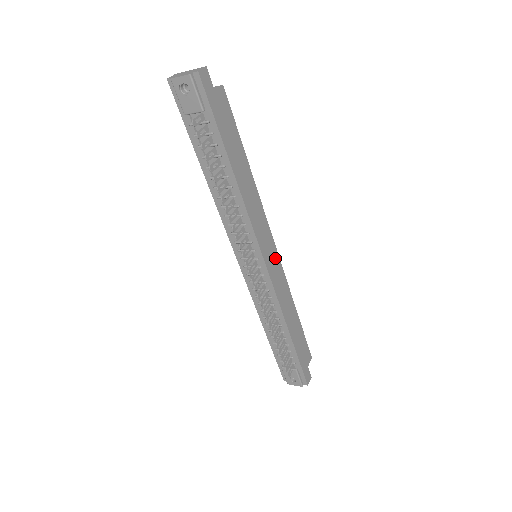
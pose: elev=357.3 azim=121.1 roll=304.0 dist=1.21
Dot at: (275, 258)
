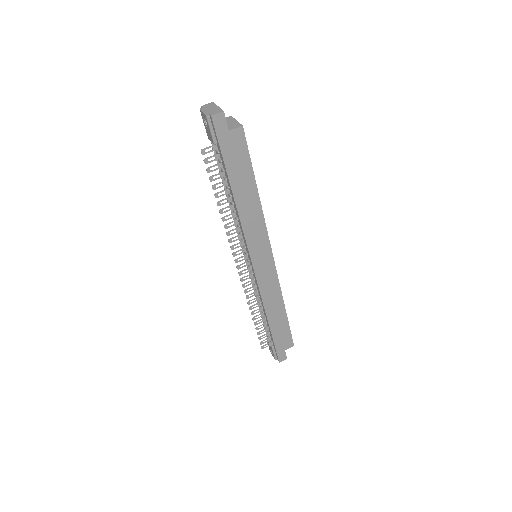
Dot at: (269, 265)
